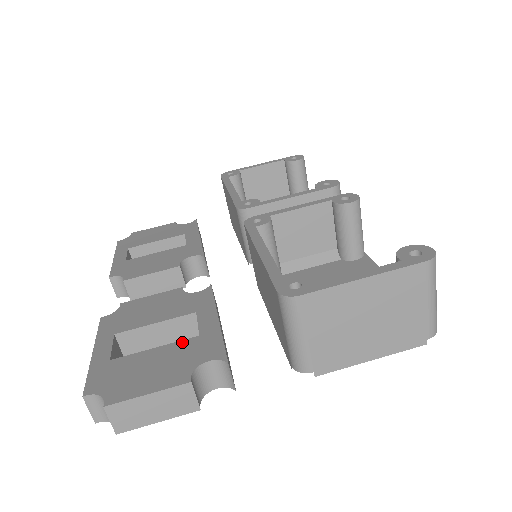
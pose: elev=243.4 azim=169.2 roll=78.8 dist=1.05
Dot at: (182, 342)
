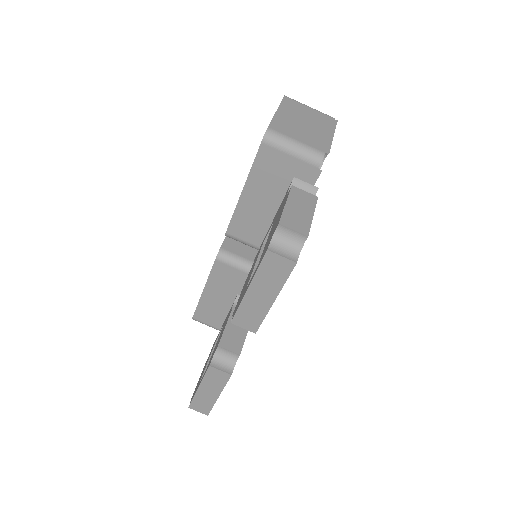
Dot at: (272, 226)
